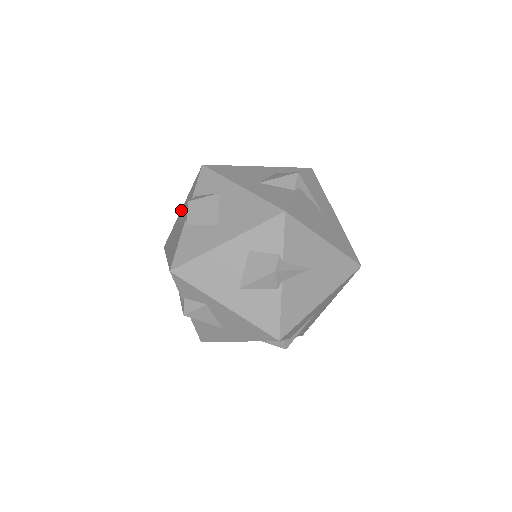
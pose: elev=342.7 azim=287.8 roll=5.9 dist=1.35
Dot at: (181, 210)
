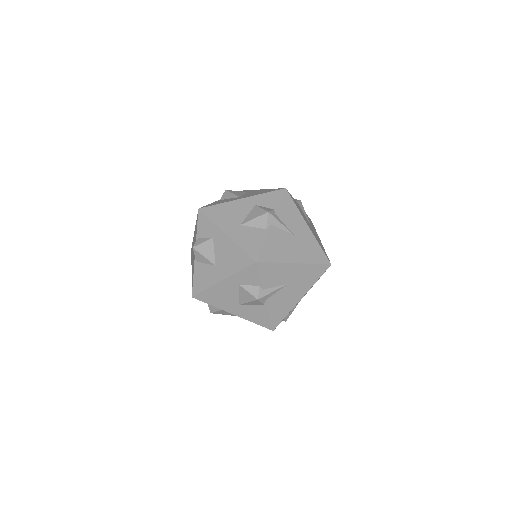
Dot at: occluded
